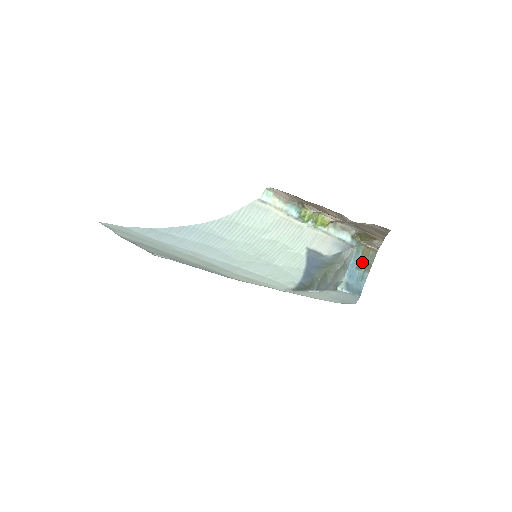
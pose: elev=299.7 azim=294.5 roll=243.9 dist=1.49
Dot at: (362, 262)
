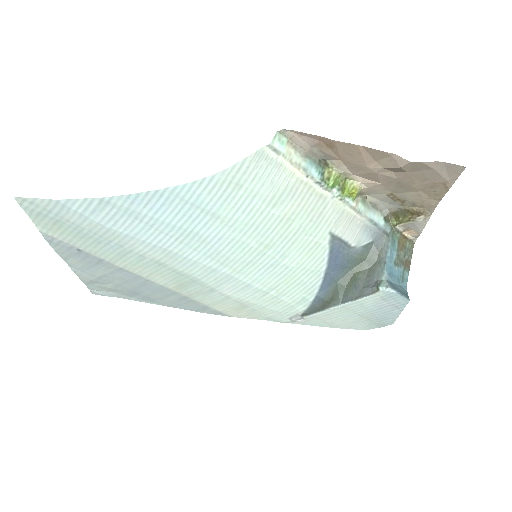
Dot at: (400, 256)
